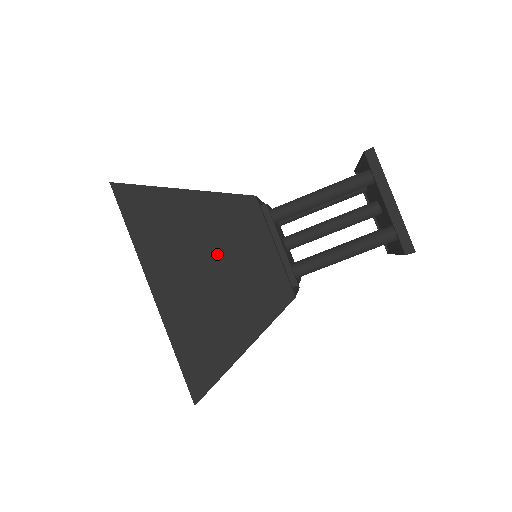
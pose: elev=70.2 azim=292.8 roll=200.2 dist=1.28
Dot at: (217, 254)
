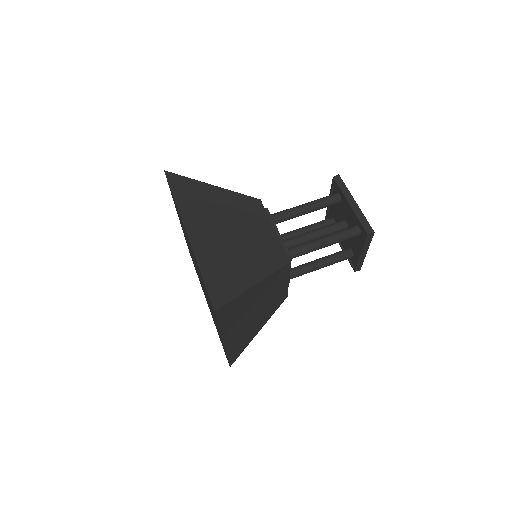
Dot at: (234, 224)
